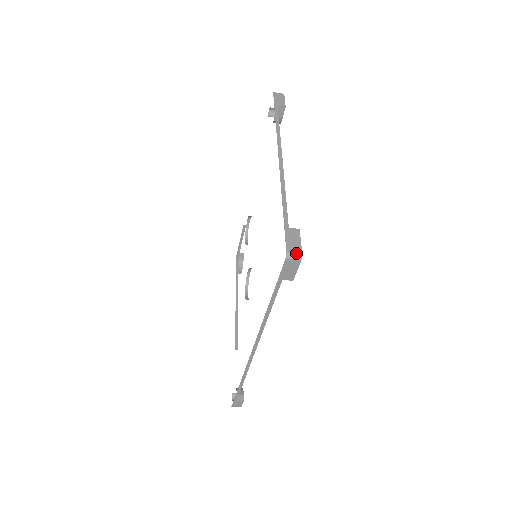
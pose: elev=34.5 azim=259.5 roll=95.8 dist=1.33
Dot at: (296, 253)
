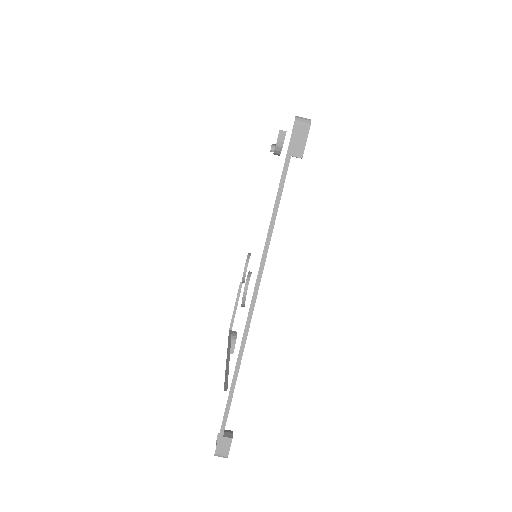
Dot at: (305, 118)
